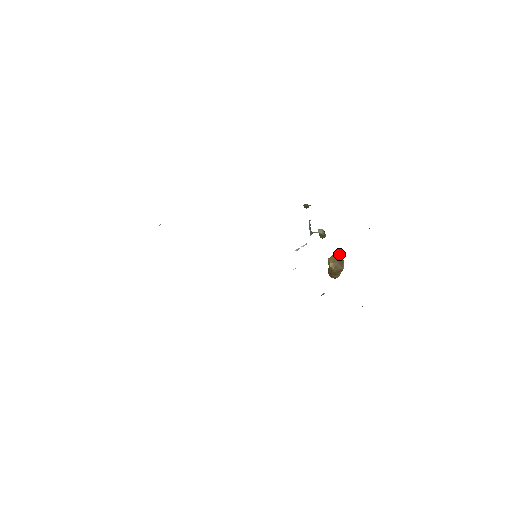
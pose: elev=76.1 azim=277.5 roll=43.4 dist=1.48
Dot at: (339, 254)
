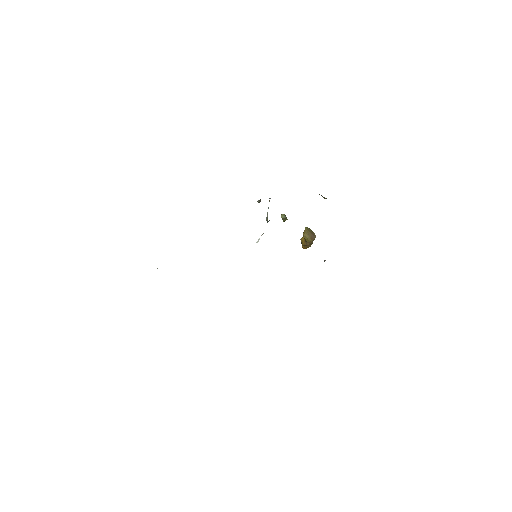
Dot at: (307, 227)
